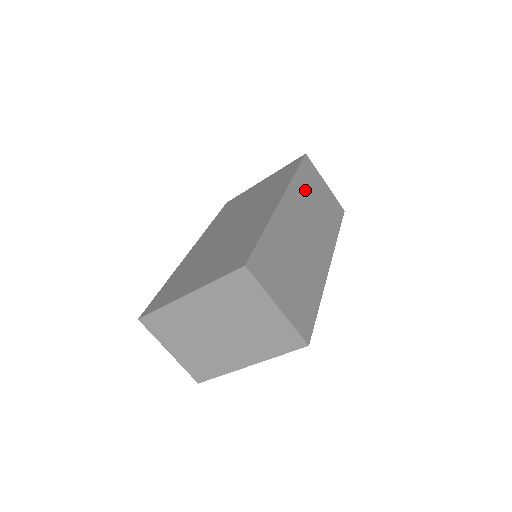
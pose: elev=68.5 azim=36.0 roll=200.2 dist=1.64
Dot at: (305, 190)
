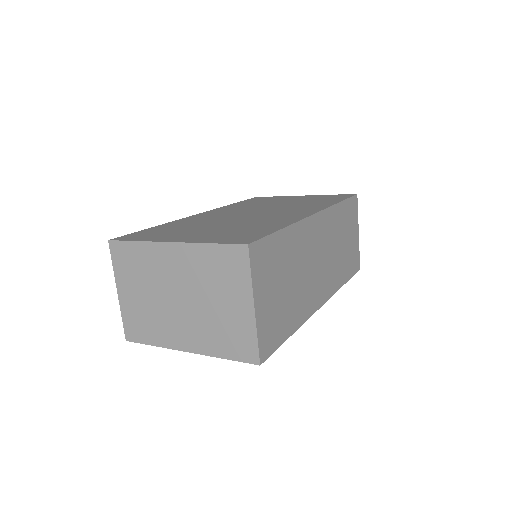
Dot at: (339, 224)
